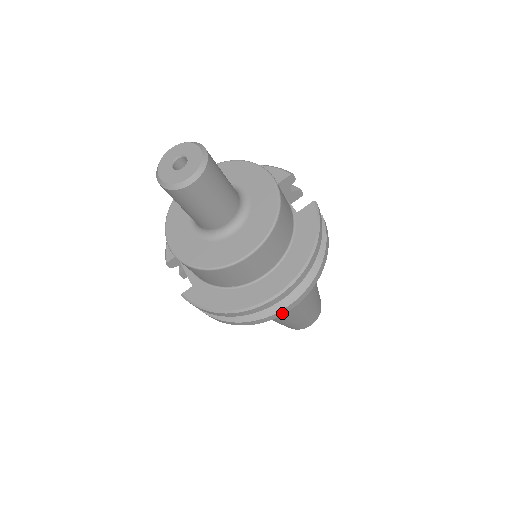
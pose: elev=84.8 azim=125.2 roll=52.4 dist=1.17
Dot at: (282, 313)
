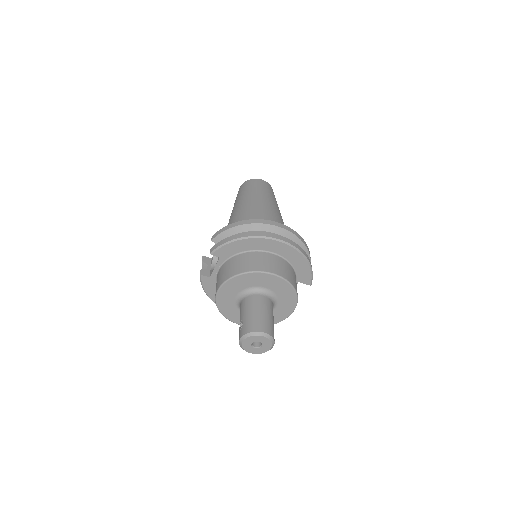
Dot at: occluded
